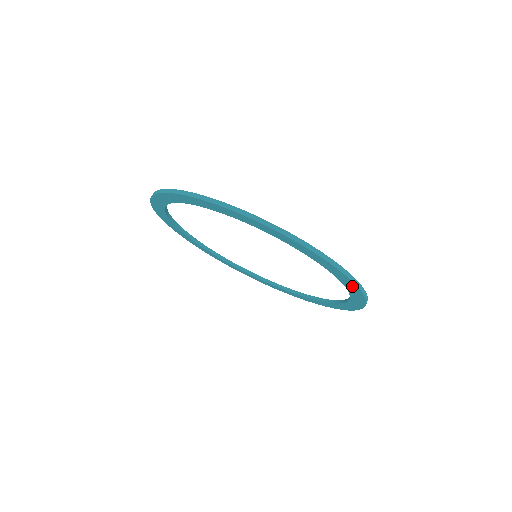
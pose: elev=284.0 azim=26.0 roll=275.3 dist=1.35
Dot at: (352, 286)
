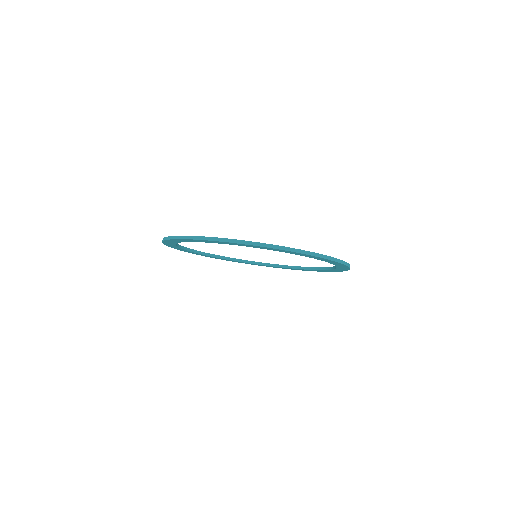
Dot at: (280, 250)
